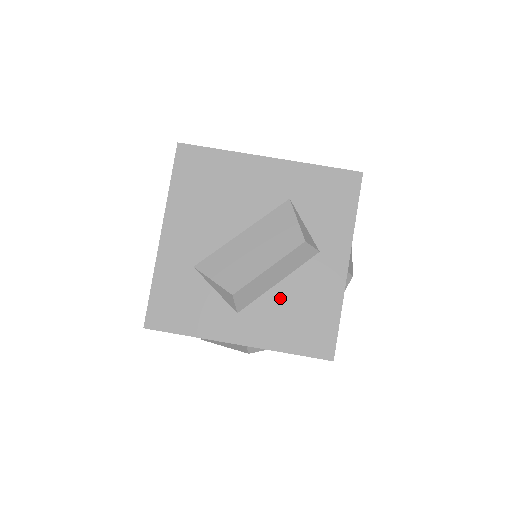
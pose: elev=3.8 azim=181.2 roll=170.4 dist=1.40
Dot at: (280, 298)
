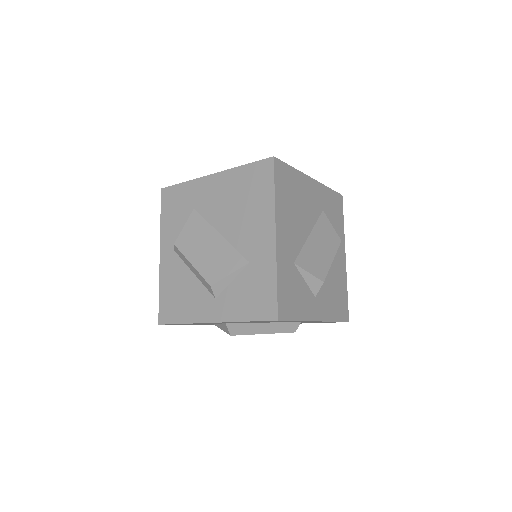
Dot at: (328, 283)
